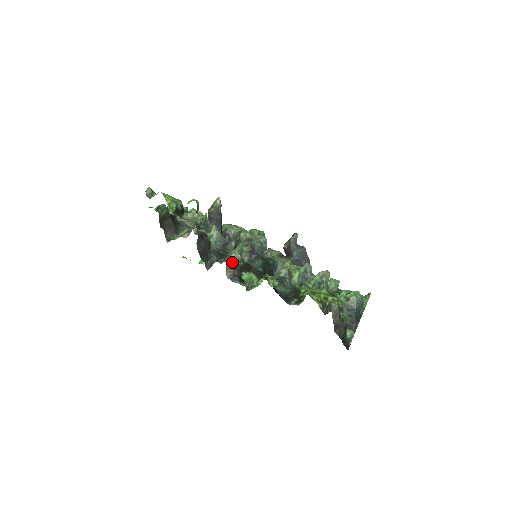
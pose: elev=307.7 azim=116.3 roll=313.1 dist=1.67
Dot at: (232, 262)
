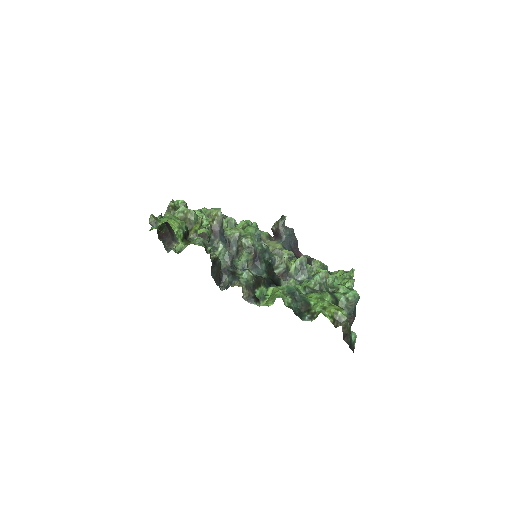
Dot at: (246, 283)
